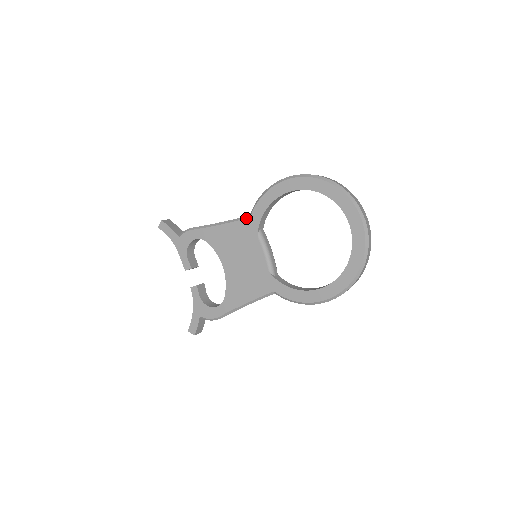
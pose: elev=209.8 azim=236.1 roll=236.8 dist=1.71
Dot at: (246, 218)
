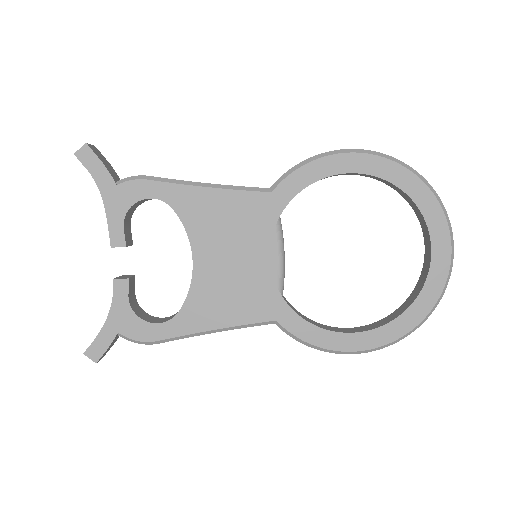
Dot at: (264, 191)
